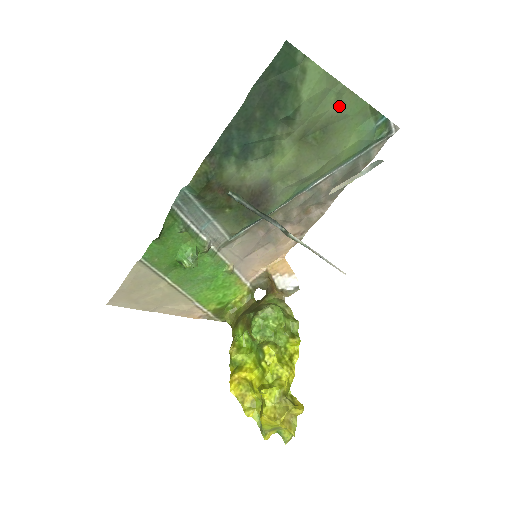
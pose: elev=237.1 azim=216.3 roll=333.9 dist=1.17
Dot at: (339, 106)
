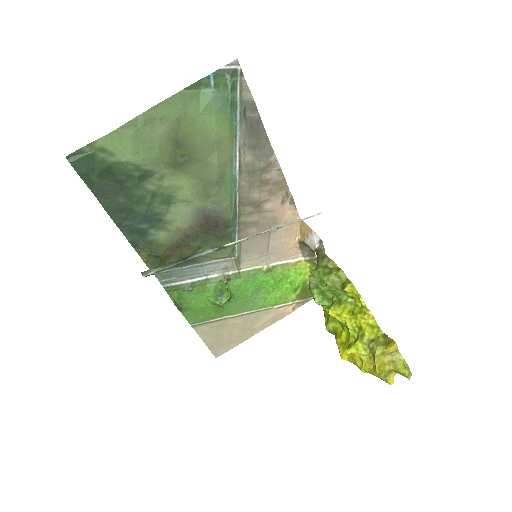
Dot at: (162, 124)
